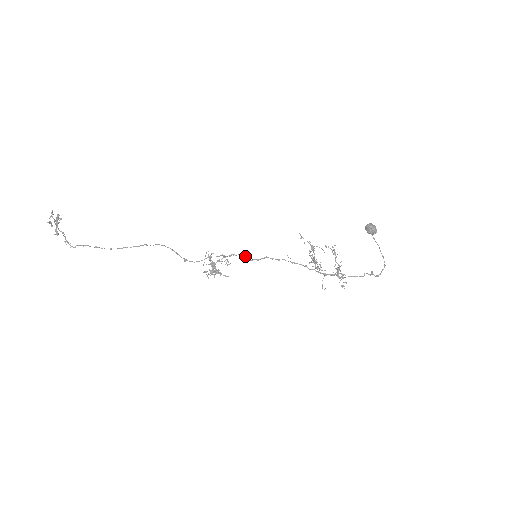
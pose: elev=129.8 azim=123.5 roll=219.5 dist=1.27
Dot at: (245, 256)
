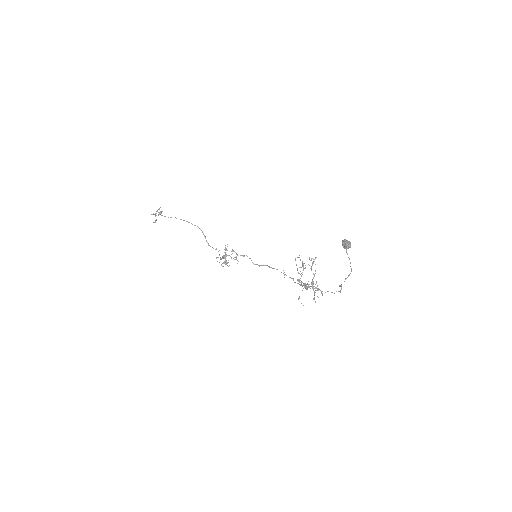
Dot at: occluded
